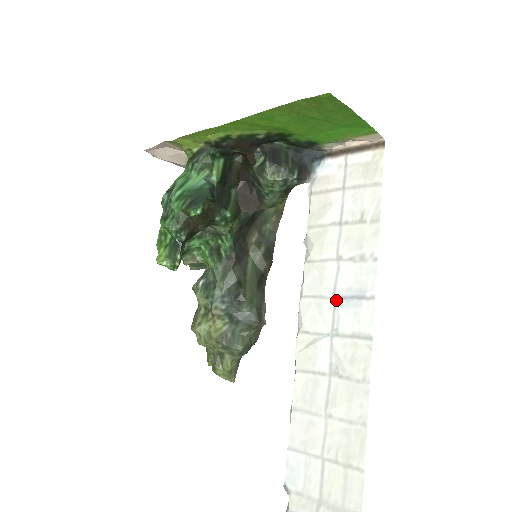
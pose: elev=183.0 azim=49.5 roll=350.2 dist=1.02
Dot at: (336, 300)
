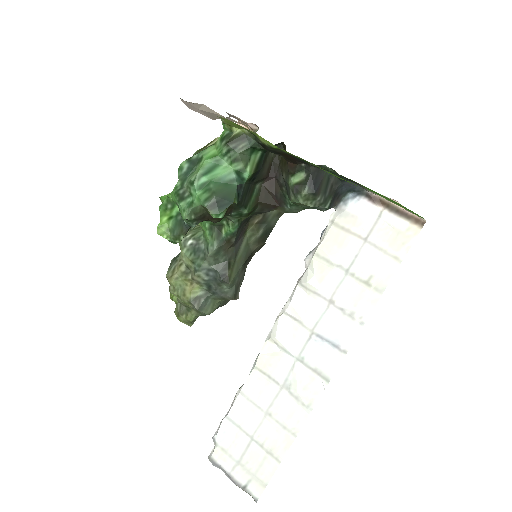
Dot at: (313, 334)
